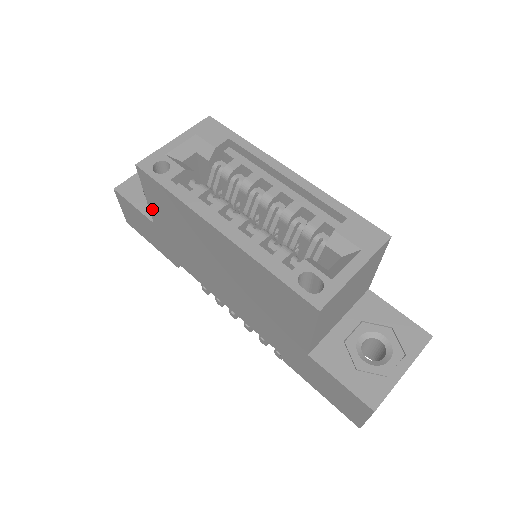
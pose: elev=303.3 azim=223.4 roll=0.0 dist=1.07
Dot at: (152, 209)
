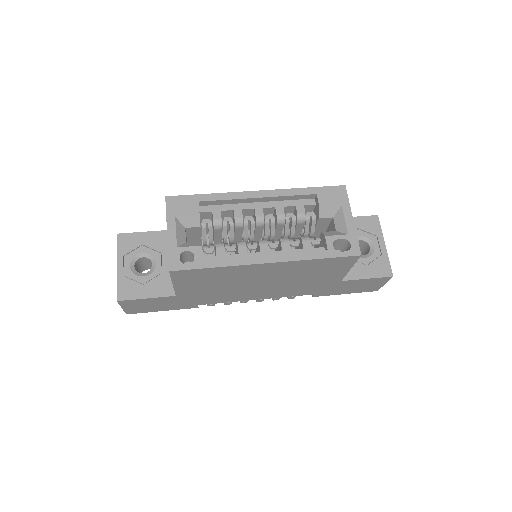
Dot at: (179, 288)
